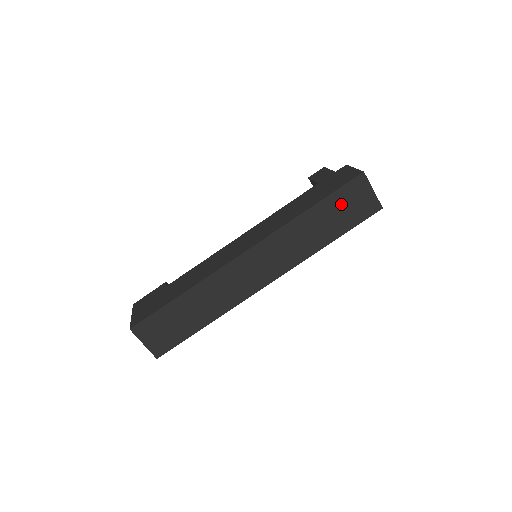
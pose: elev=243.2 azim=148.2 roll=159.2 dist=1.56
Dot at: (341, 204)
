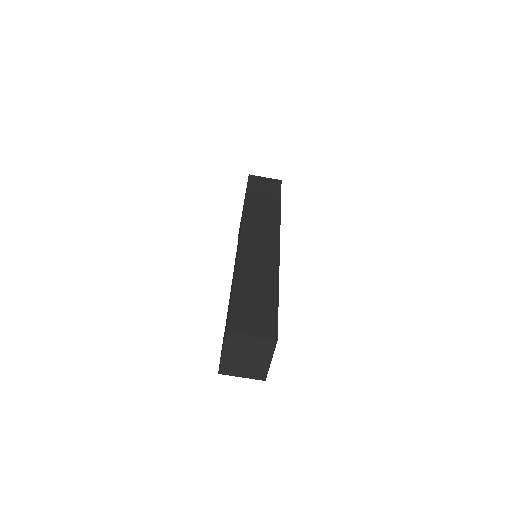
Dot at: (259, 190)
